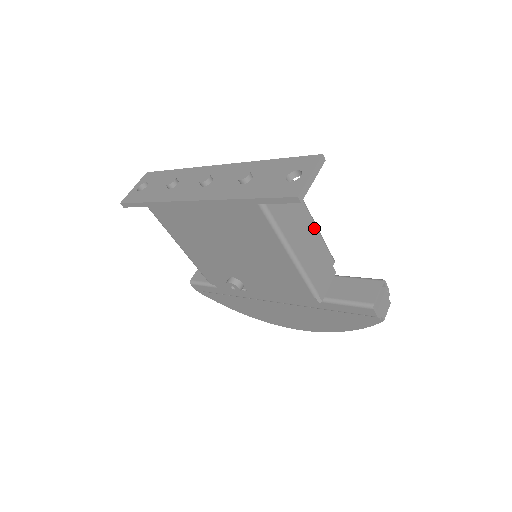
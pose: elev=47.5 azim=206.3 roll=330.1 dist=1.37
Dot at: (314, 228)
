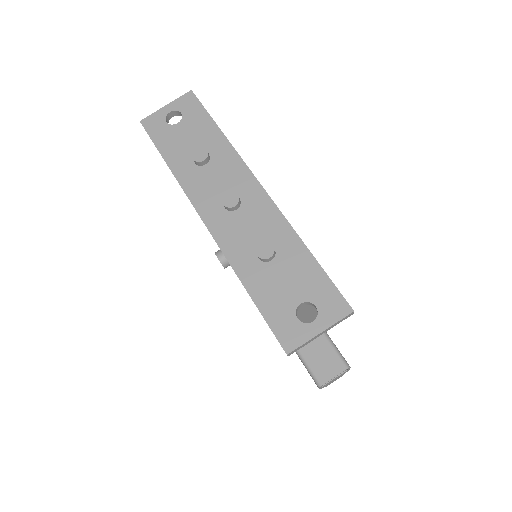
Dot at: occluded
